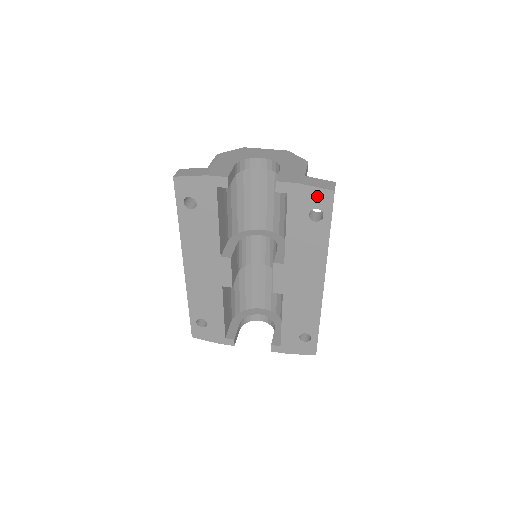
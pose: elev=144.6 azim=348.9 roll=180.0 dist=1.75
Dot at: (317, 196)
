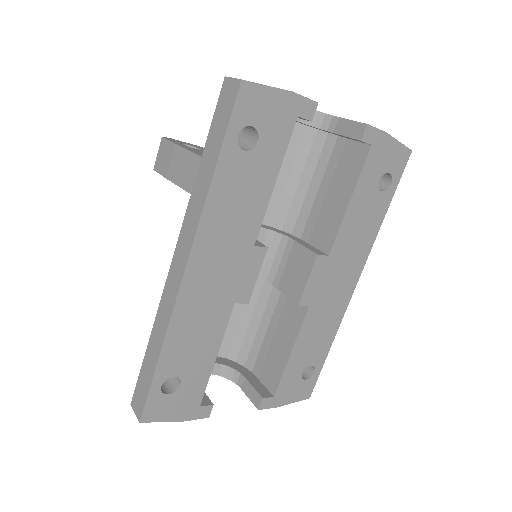
Dot at: (396, 155)
